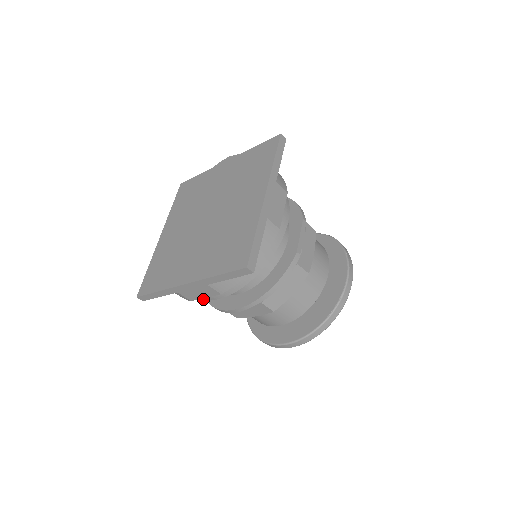
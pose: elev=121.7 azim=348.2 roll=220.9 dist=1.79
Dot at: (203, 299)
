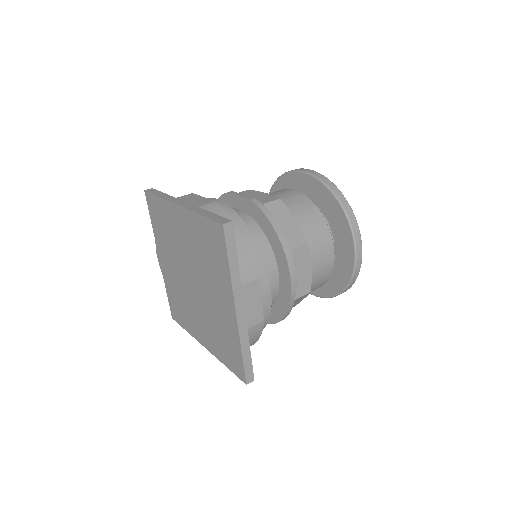
Dot at: (270, 311)
